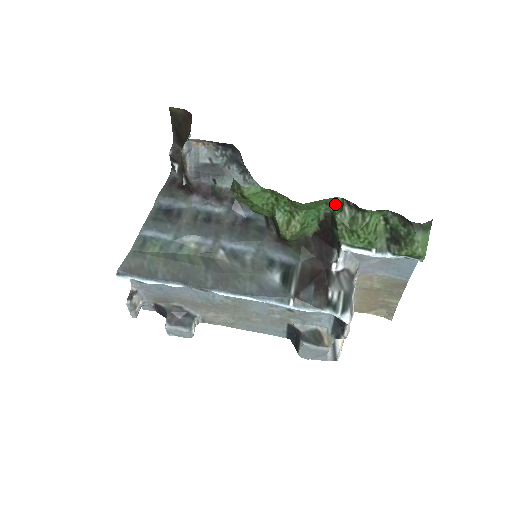
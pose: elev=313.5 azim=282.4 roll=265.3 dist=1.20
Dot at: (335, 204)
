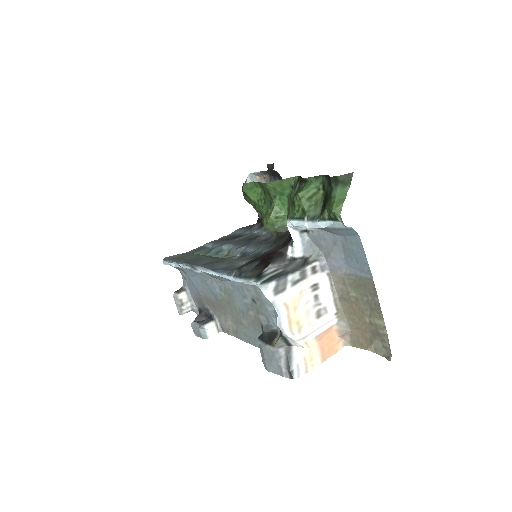
Dot at: (295, 184)
